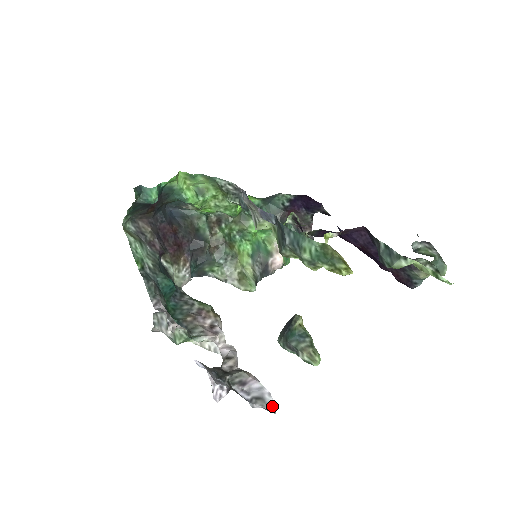
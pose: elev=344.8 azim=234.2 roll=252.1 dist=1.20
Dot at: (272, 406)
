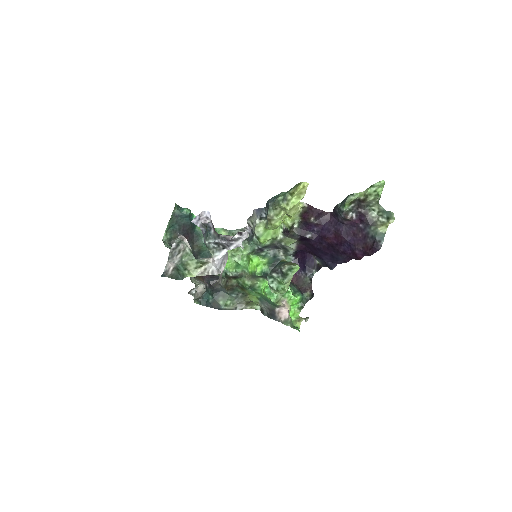
Dot at: (246, 233)
